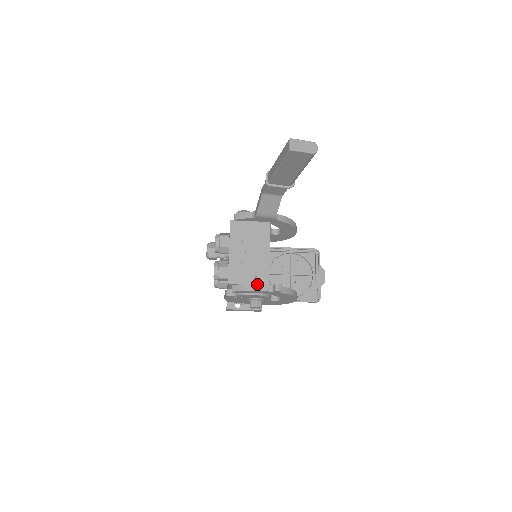
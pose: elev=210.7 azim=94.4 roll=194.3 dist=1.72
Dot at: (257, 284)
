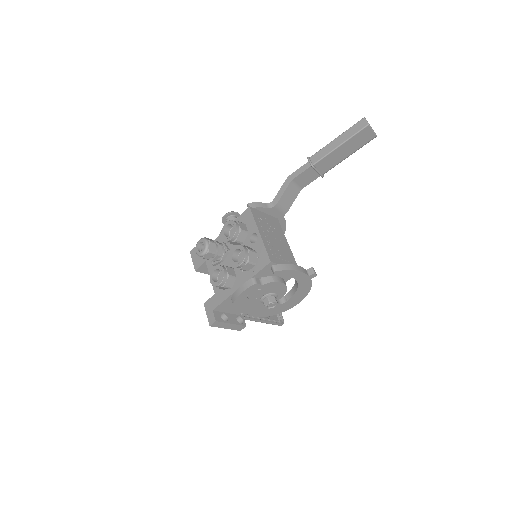
Dot at: (297, 265)
